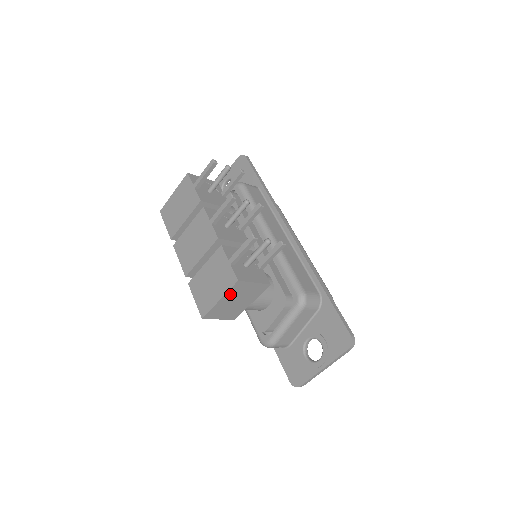
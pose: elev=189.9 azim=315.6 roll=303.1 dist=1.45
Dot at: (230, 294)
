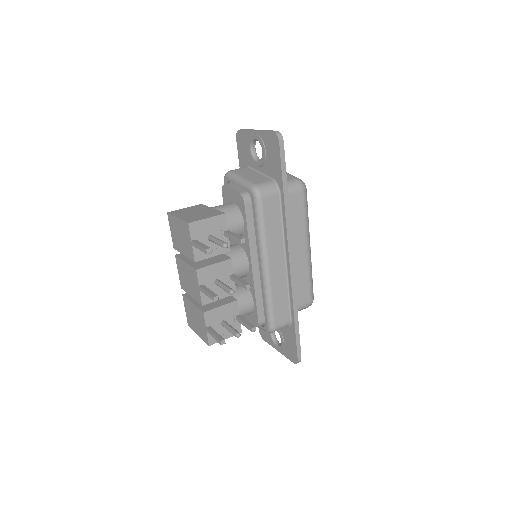
Dot at: occluded
